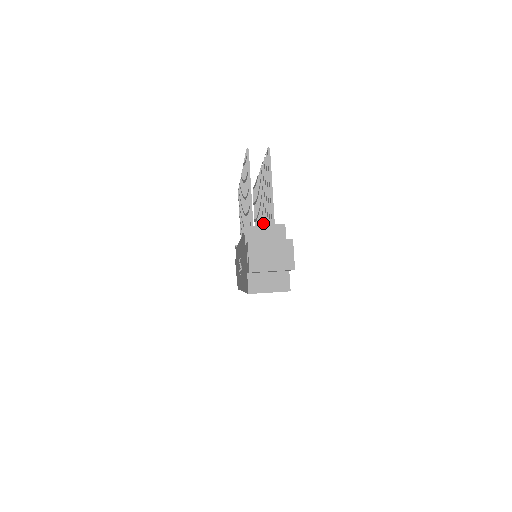
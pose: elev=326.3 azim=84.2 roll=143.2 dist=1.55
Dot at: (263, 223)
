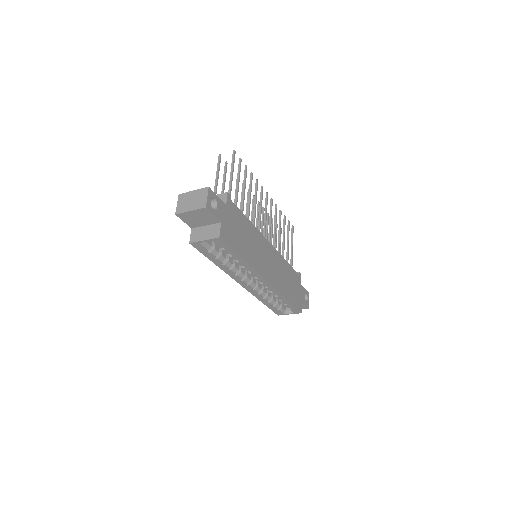
Dot at: (258, 225)
